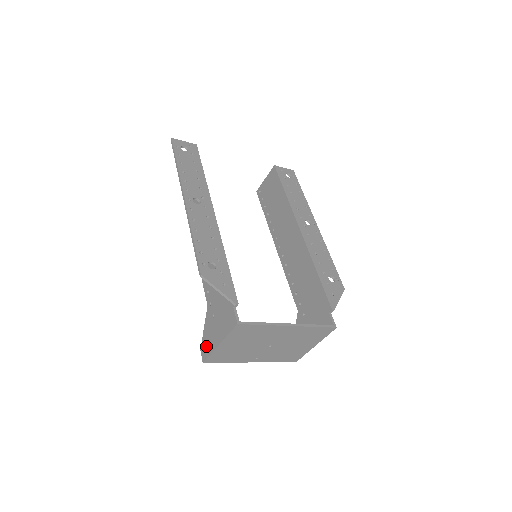
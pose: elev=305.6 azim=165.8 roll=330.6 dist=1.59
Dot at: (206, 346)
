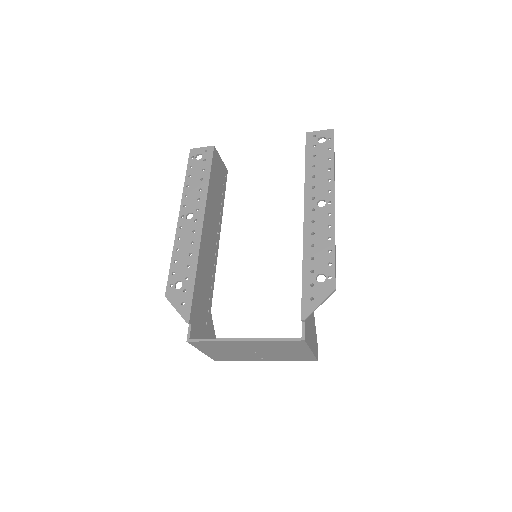
Dot at: occluded
